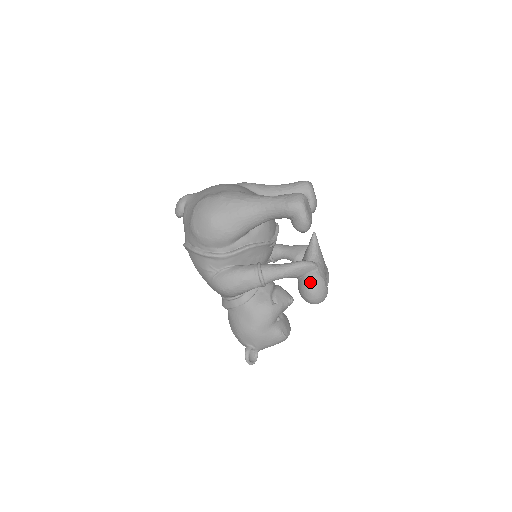
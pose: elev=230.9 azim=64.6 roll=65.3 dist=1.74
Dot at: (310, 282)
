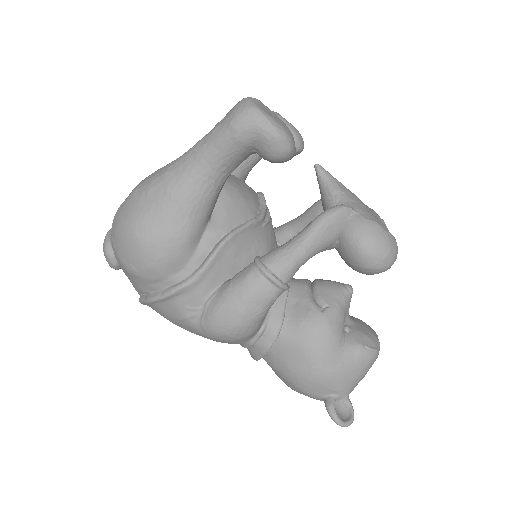
Dot at: (355, 238)
